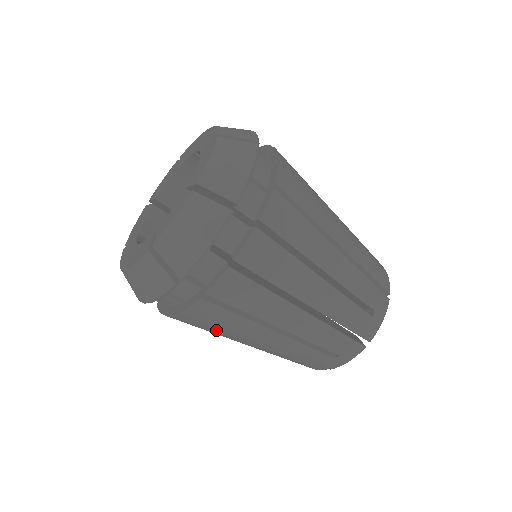
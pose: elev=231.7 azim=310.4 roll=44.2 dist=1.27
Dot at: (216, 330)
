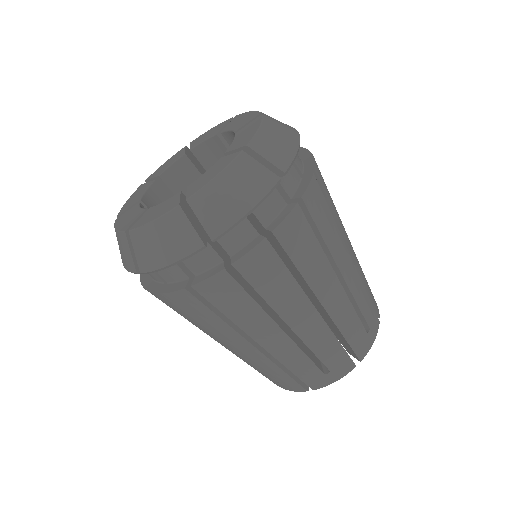
Dot at: (217, 319)
